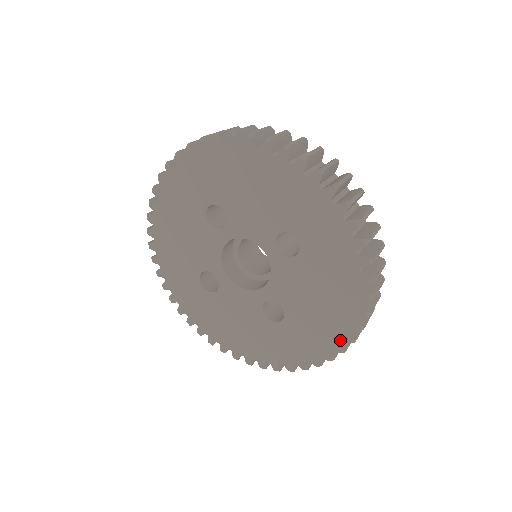
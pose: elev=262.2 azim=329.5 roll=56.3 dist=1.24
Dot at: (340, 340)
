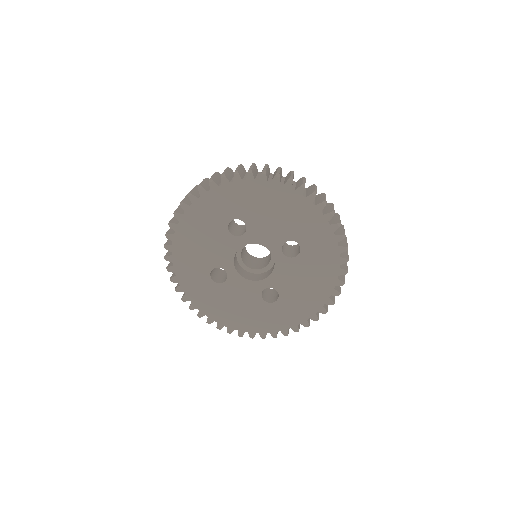
Dot at: (316, 313)
